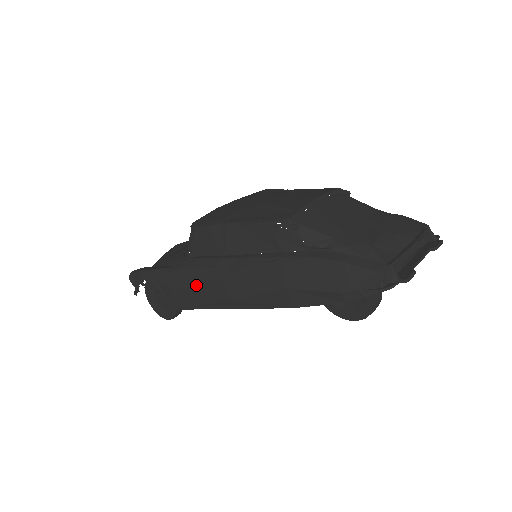
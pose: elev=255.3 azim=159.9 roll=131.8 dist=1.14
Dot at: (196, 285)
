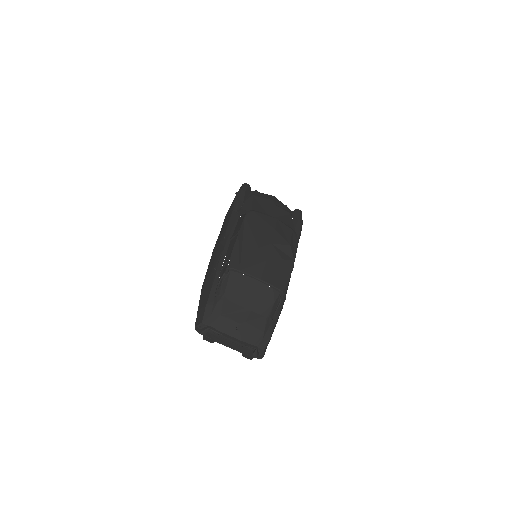
Dot at: (223, 229)
